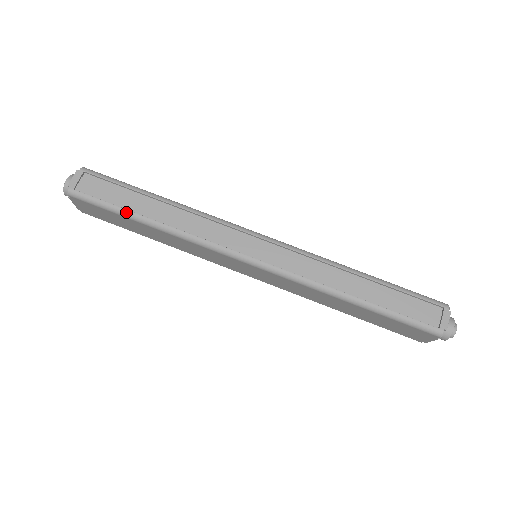
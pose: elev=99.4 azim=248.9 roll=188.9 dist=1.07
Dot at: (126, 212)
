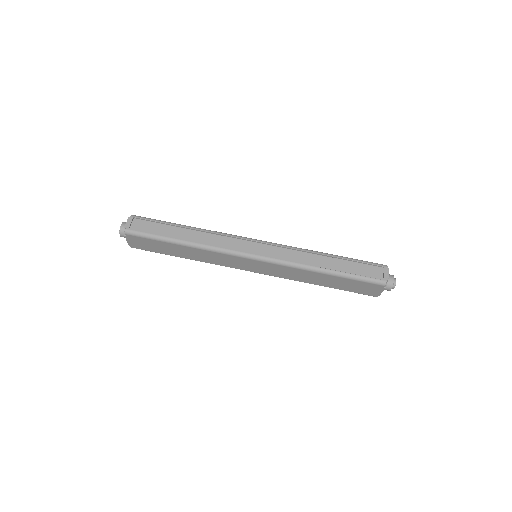
Dot at: (166, 238)
